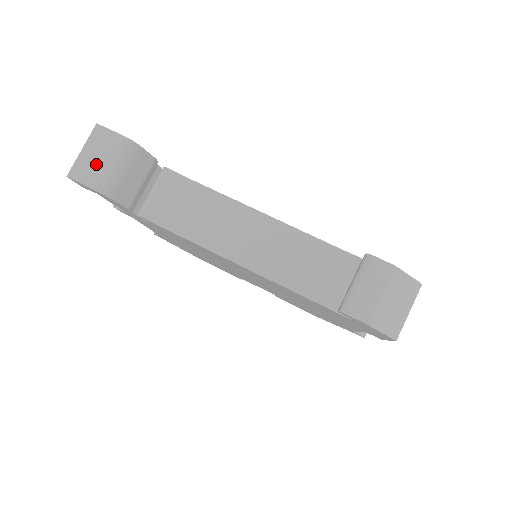
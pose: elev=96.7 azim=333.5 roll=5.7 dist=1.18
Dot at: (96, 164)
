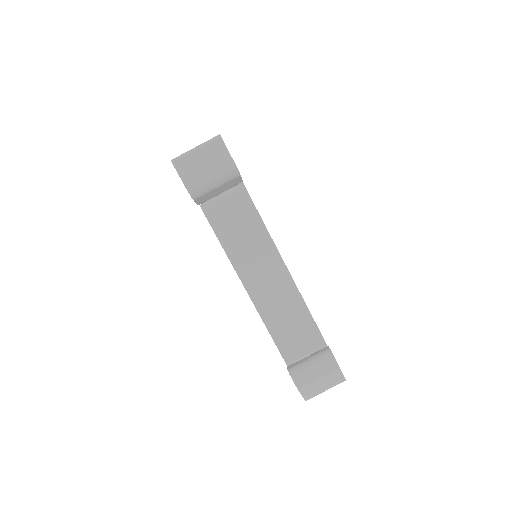
Dot at: (200, 169)
